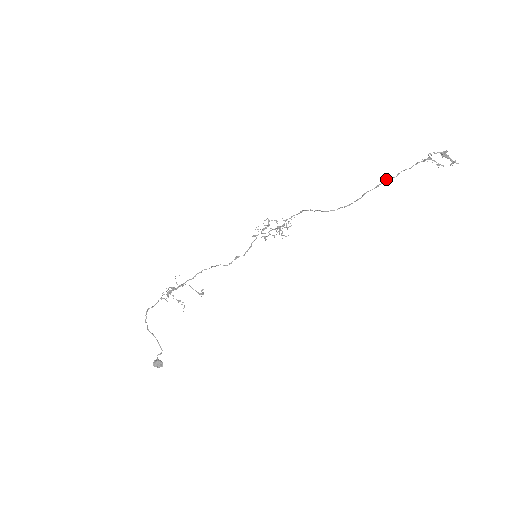
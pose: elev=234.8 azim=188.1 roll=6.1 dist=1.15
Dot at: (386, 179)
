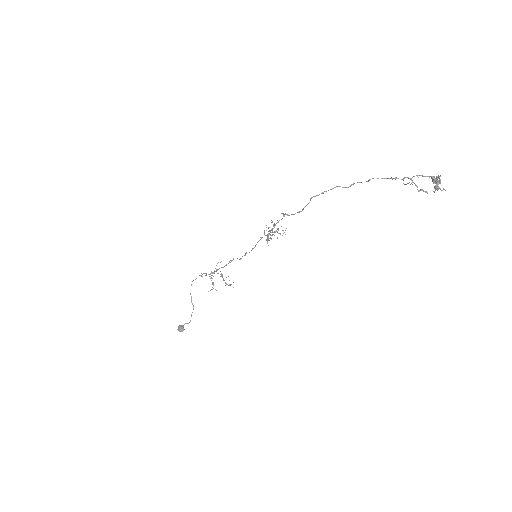
Dot at: (334, 187)
